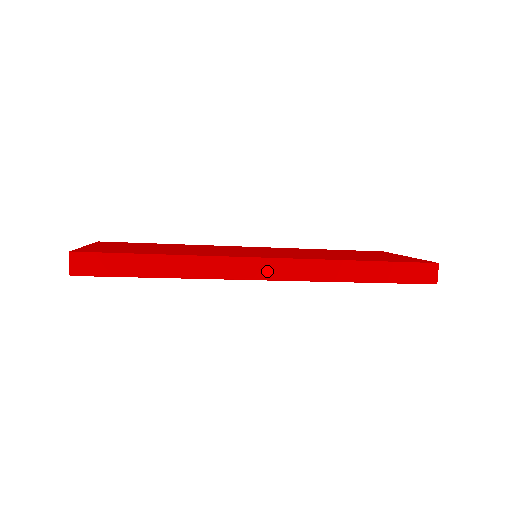
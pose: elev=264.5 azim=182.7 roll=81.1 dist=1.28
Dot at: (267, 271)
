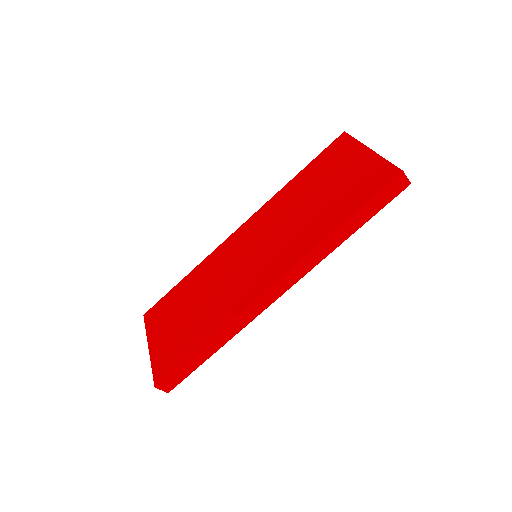
Dot at: (279, 291)
